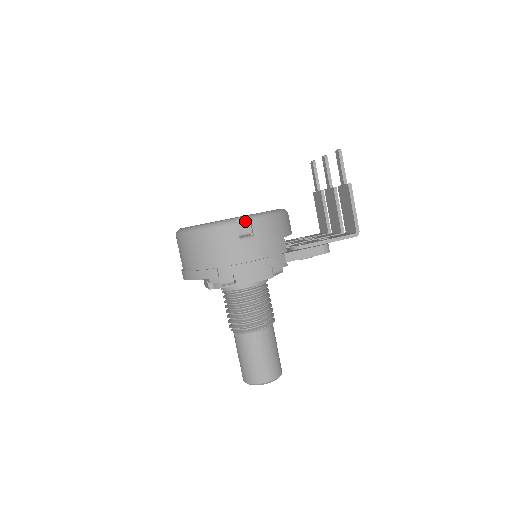
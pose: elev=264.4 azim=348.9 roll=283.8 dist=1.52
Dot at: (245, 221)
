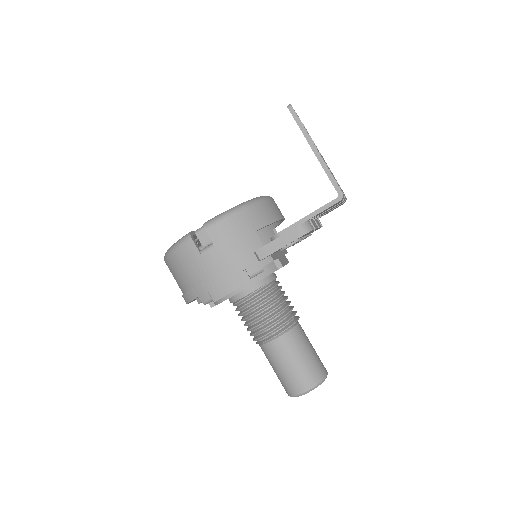
Dot at: occluded
